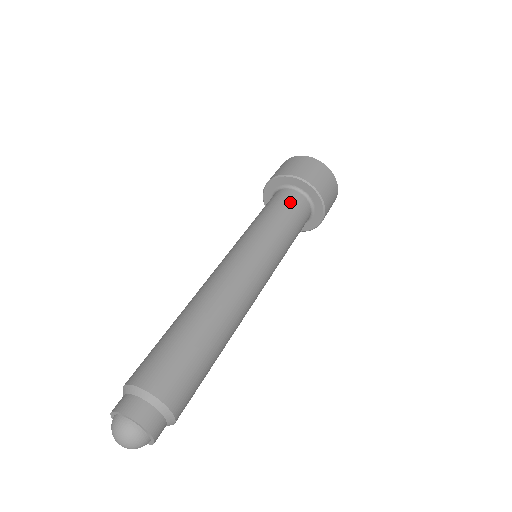
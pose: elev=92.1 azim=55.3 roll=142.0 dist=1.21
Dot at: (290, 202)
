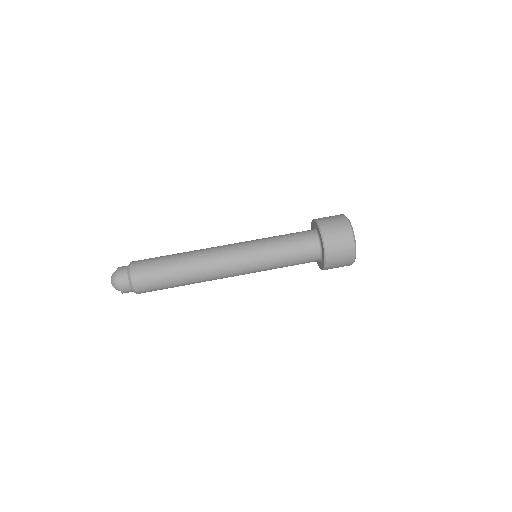
Dot at: (300, 234)
